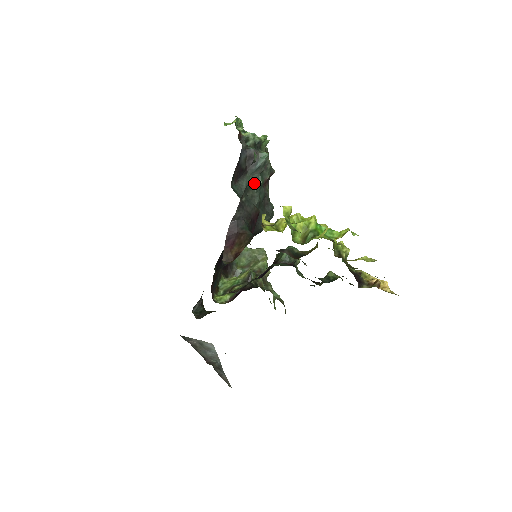
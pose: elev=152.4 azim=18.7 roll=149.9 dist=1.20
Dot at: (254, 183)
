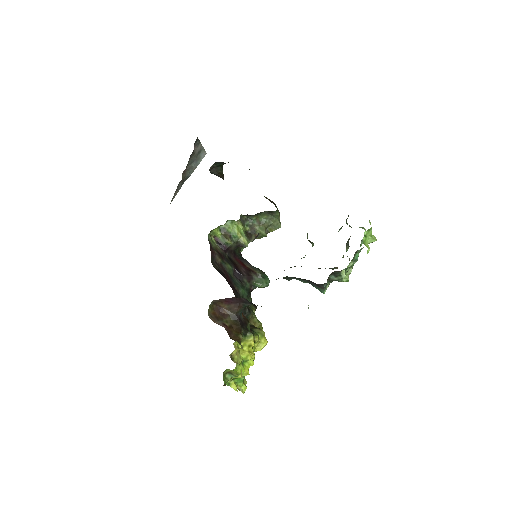
Dot at: (300, 280)
